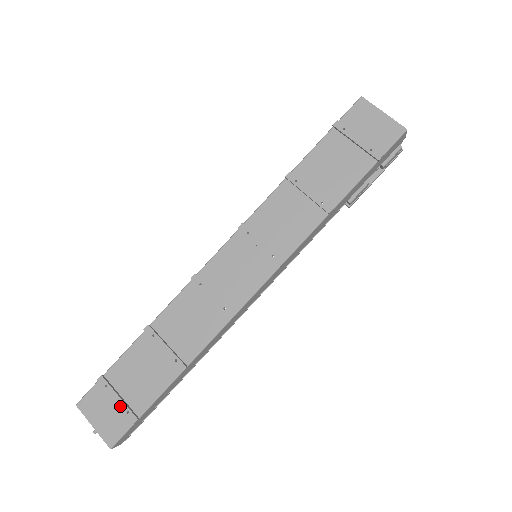
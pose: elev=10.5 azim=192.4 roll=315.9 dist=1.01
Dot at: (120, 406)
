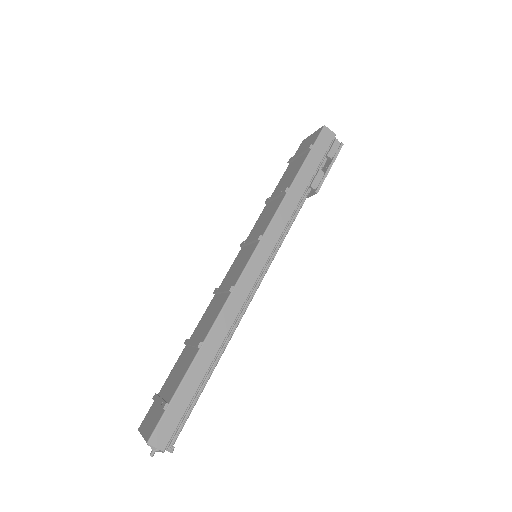
Dot at: (159, 403)
